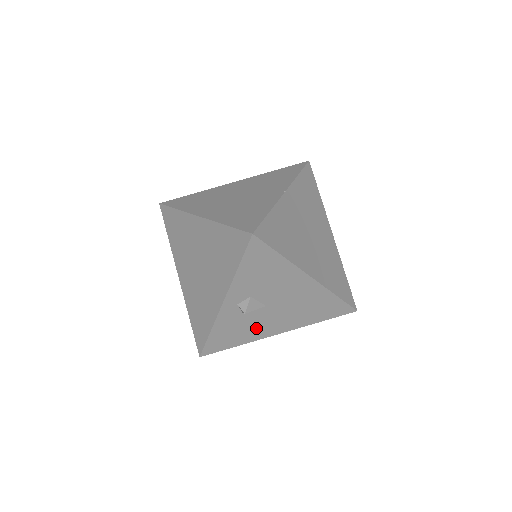
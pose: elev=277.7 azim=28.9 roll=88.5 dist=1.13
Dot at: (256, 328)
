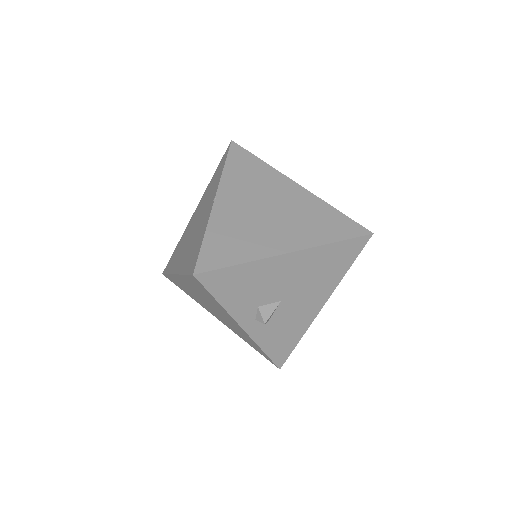
Dot at: (297, 319)
